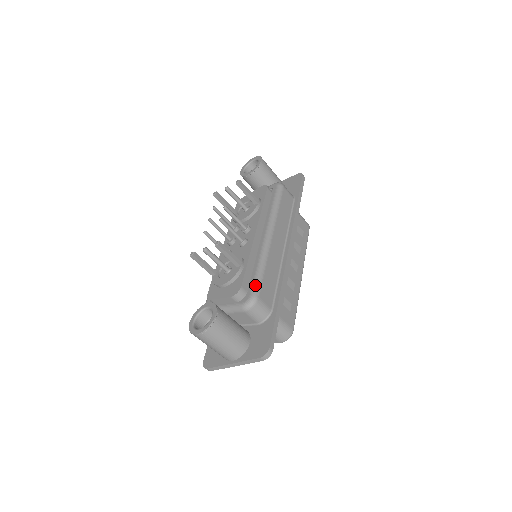
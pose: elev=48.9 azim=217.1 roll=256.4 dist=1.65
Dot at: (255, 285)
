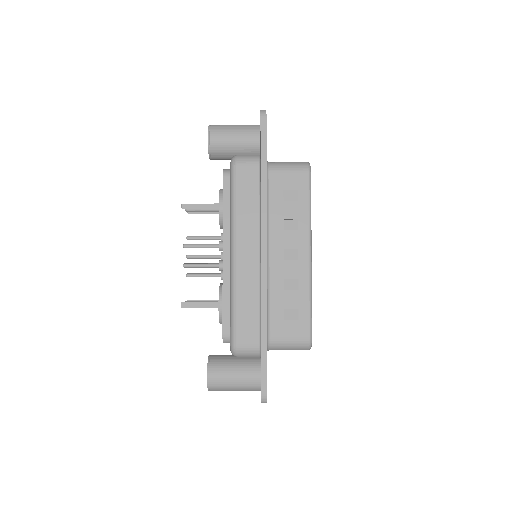
Dot at: (230, 331)
